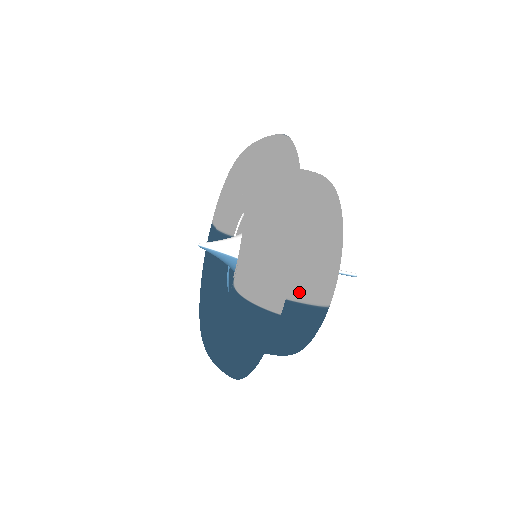
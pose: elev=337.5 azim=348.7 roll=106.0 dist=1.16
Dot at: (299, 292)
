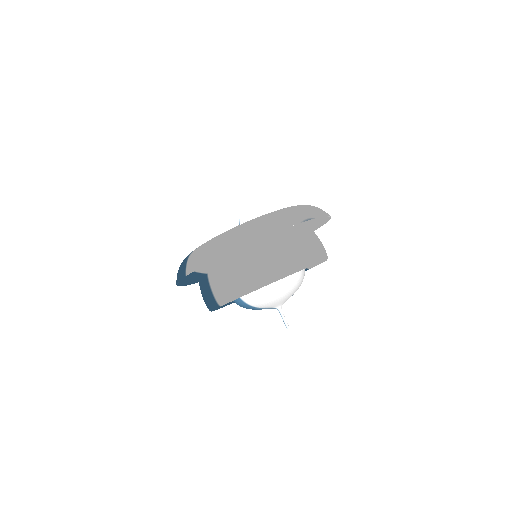
Dot at: (213, 283)
